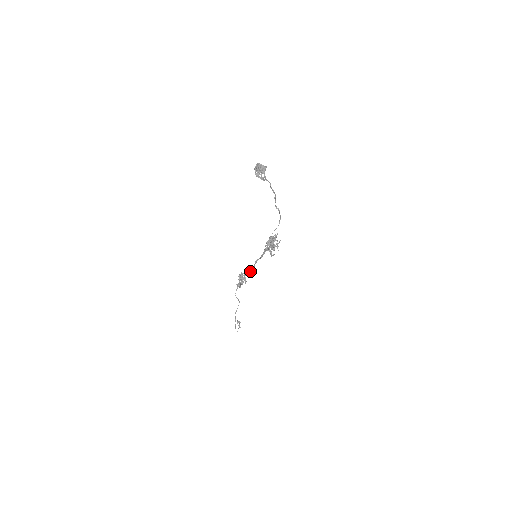
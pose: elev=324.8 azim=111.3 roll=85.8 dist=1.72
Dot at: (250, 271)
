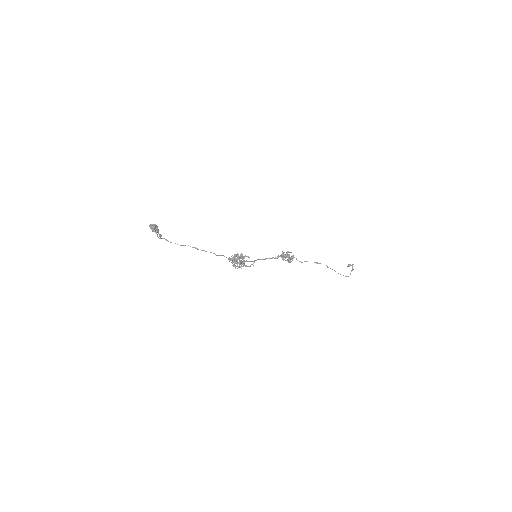
Dot at: (275, 258)
